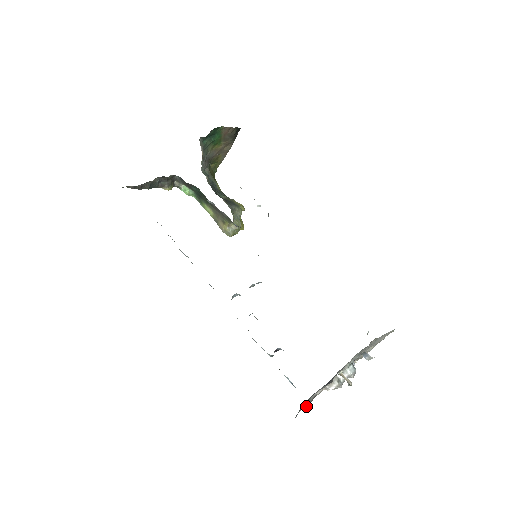
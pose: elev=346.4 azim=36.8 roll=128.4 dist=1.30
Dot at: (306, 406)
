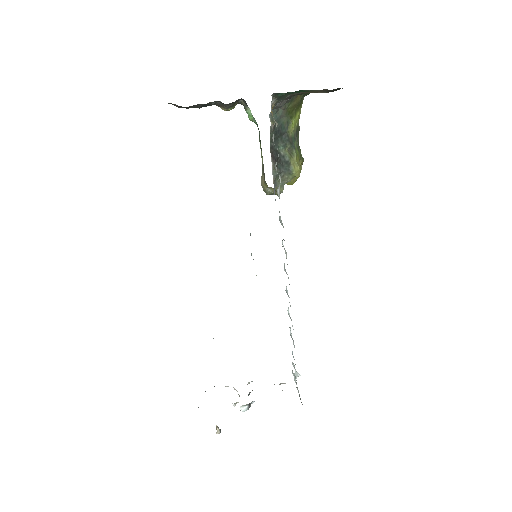
Dot at: occluded
